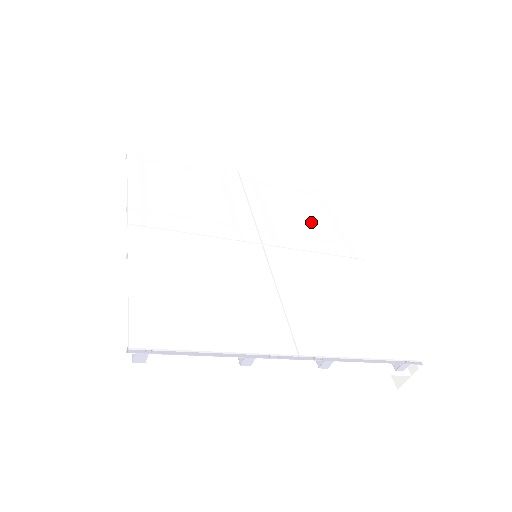
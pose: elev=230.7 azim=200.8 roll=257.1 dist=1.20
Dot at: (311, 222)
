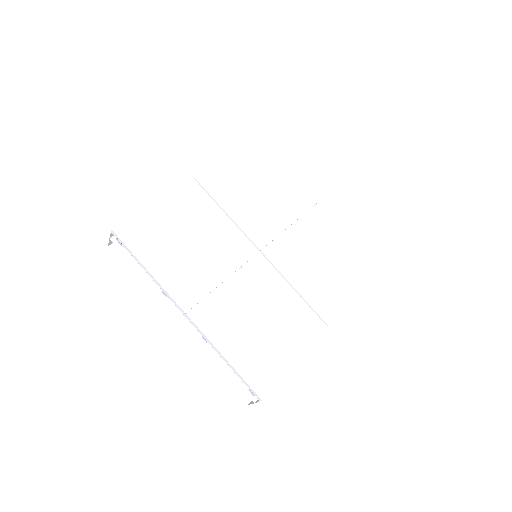
Dot at: (323, 271)
